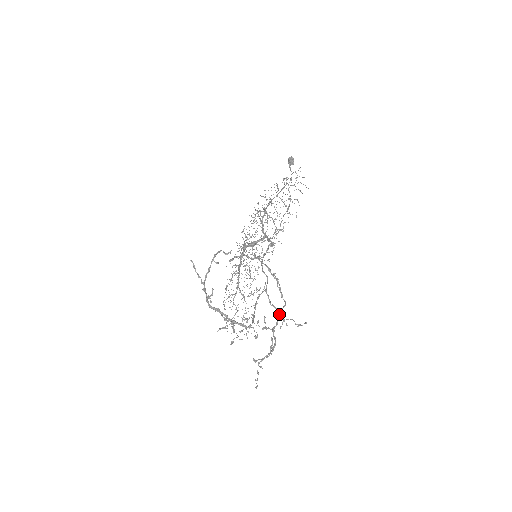
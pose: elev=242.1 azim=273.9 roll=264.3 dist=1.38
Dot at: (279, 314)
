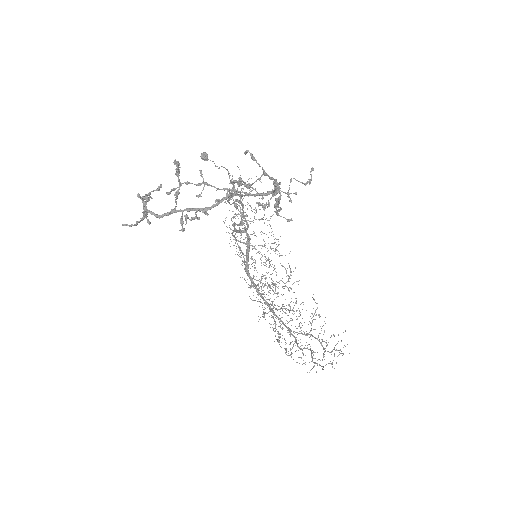
Dot at: occluded
